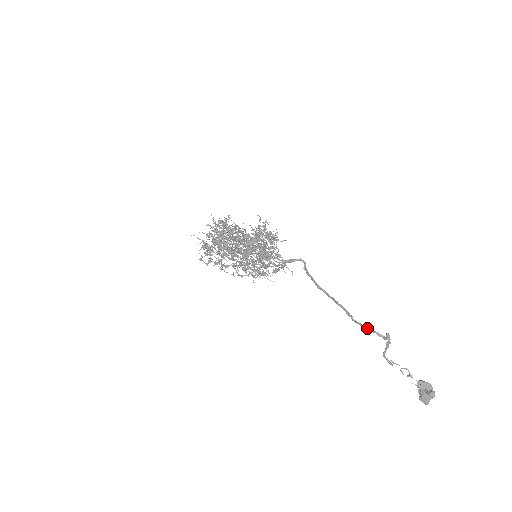
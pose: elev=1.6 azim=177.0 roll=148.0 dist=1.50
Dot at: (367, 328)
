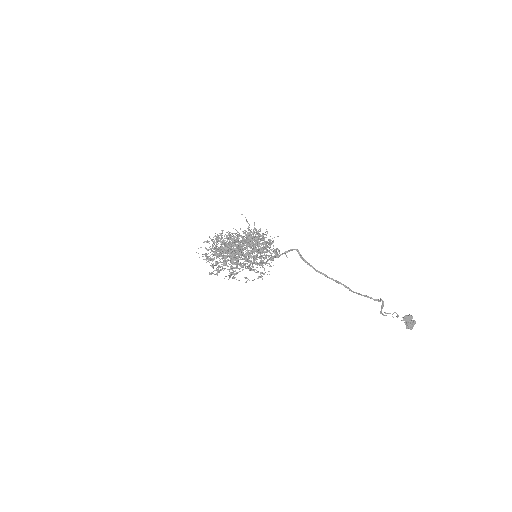
Dot at: occluded
